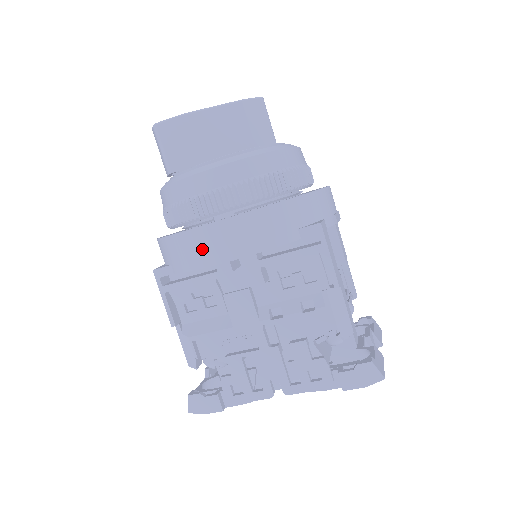
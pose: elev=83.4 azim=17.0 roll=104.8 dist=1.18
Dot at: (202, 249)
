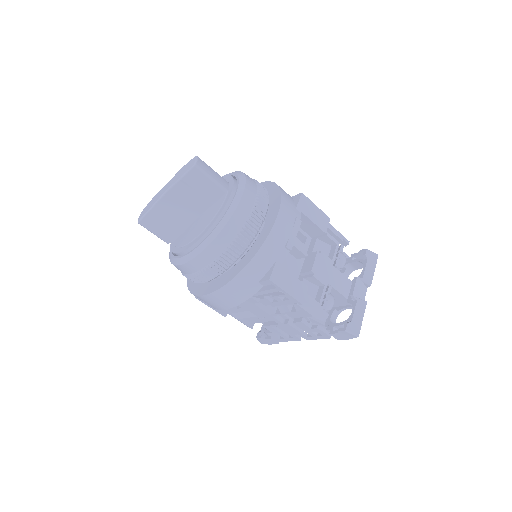
Dot at: (209, 303)
